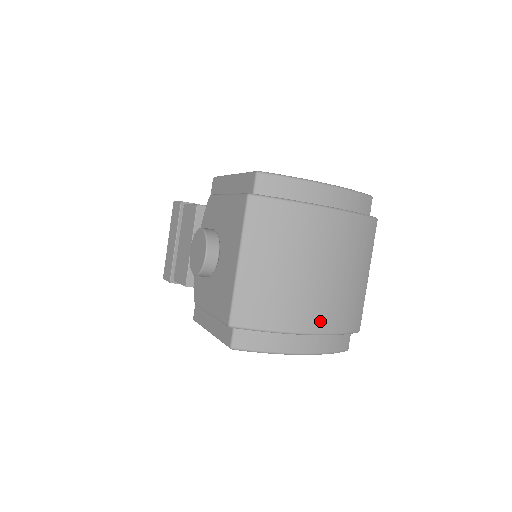
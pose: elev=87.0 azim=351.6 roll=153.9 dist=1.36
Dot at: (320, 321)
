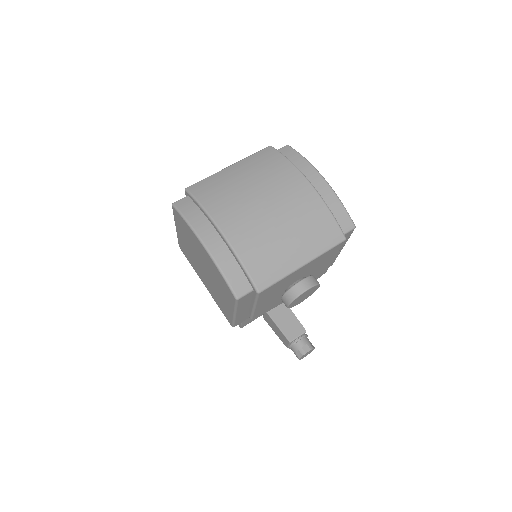
Dot at: (236, 233)
